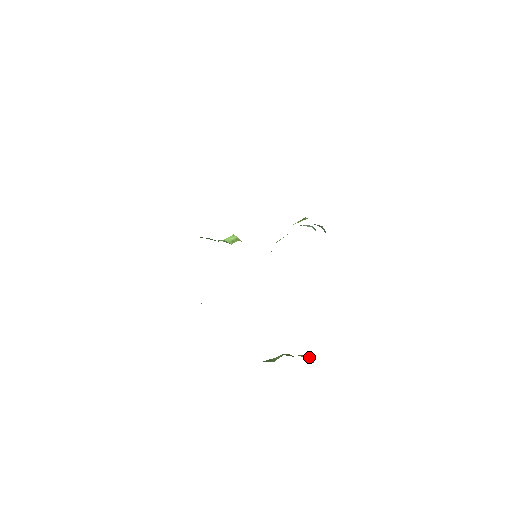
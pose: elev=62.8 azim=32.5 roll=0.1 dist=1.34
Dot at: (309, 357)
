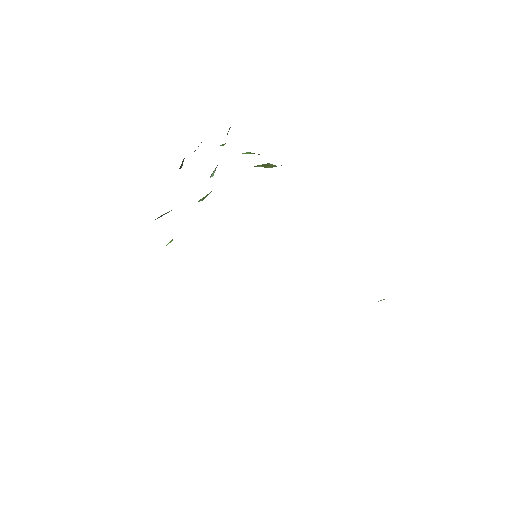
Dot at: occluded
